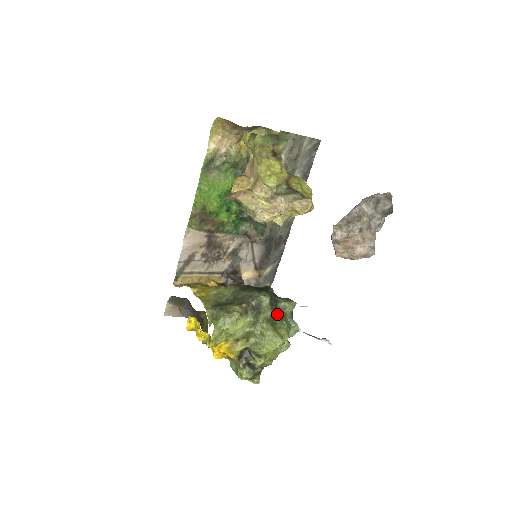
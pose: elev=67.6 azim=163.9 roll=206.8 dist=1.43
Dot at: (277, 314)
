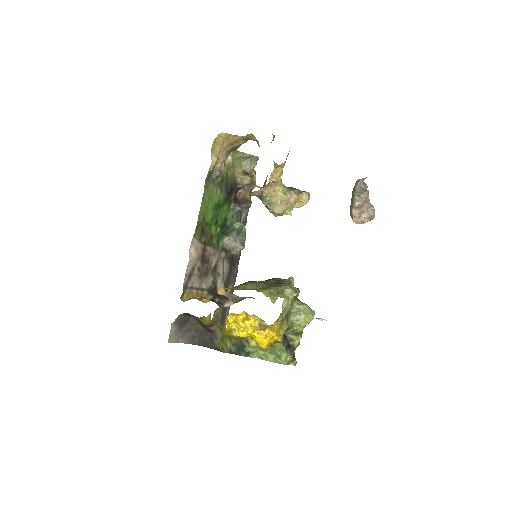
Dot at: occluded
